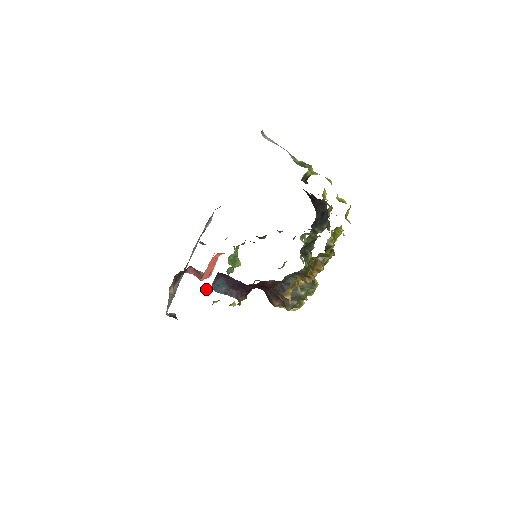
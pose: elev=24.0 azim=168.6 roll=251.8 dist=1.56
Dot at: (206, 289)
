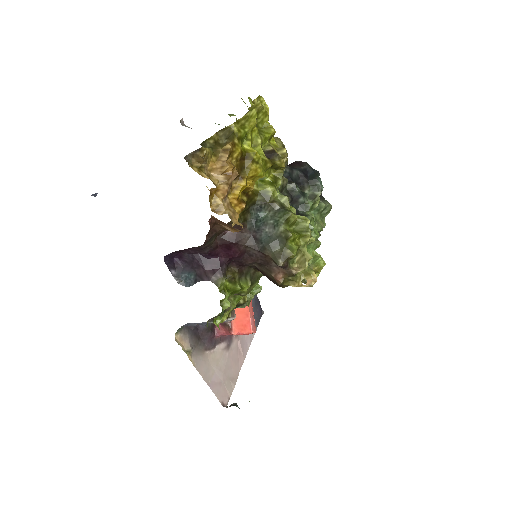
Dot at: occluded
